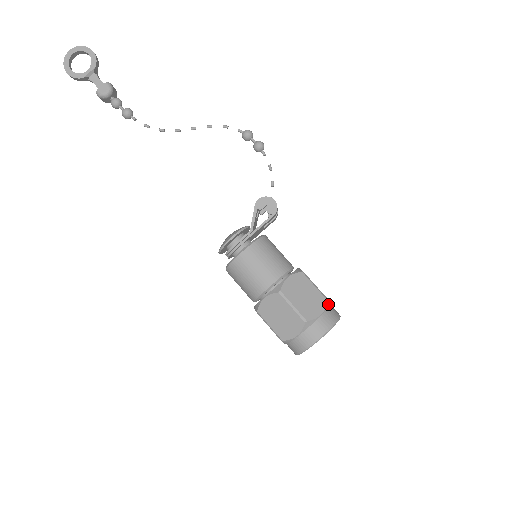
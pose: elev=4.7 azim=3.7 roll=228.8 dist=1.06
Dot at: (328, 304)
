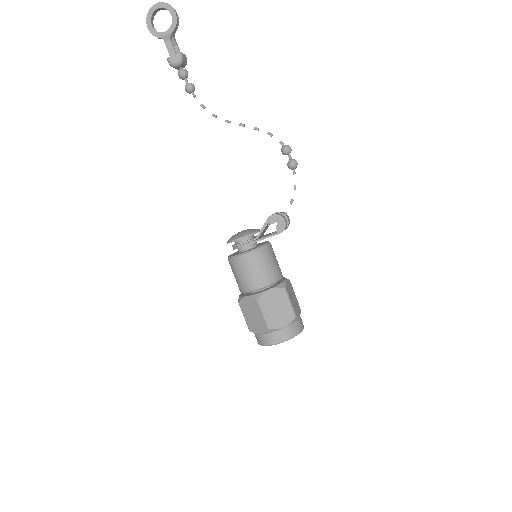
Dot at: (295, 320)
